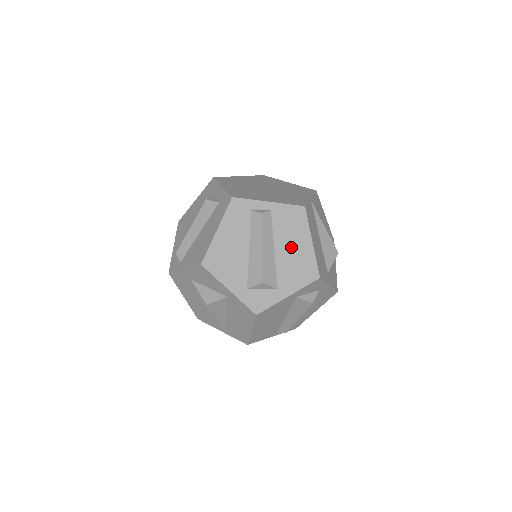
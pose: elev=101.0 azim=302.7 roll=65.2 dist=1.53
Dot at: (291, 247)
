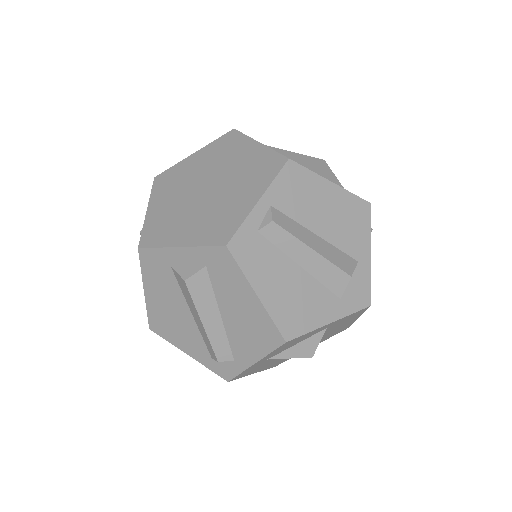
Dot at: (324, 212)
